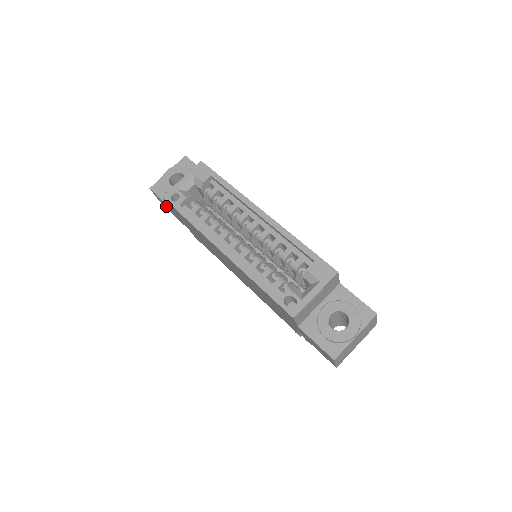
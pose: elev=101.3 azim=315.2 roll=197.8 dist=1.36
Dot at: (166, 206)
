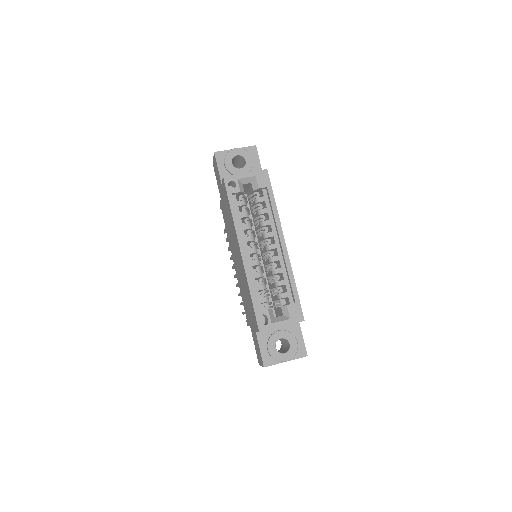
Dot at: (217, 172)
